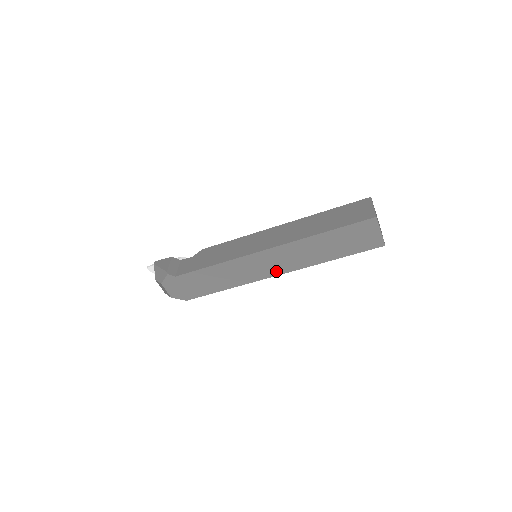
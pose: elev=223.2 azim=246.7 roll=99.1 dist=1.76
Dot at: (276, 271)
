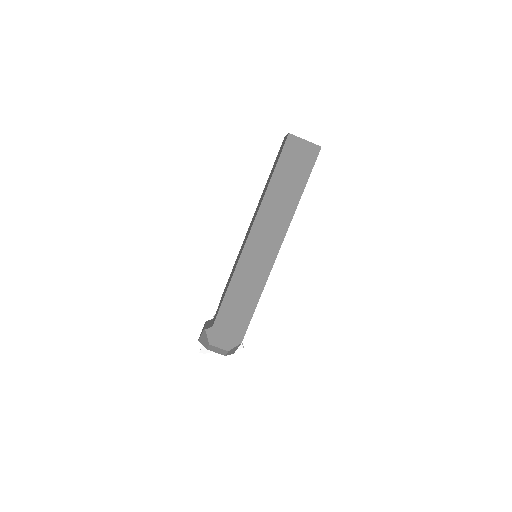
Dot at: (275, 247)
